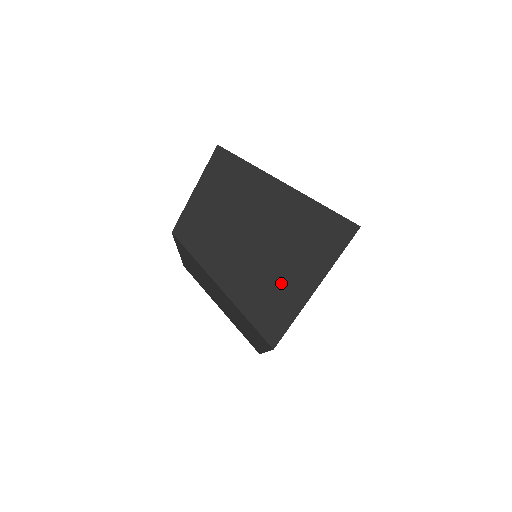
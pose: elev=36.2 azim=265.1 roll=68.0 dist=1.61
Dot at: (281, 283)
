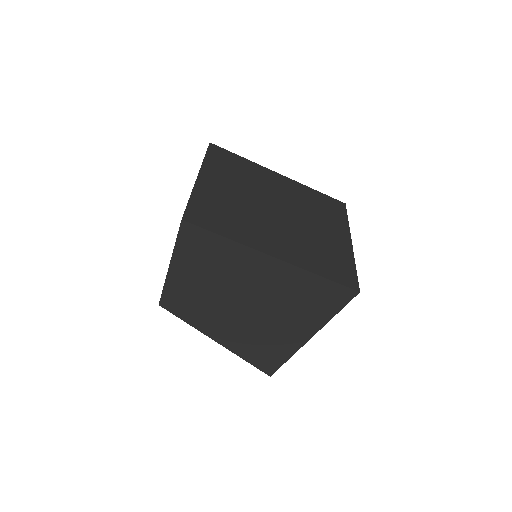
Dot at: (273, 338)
